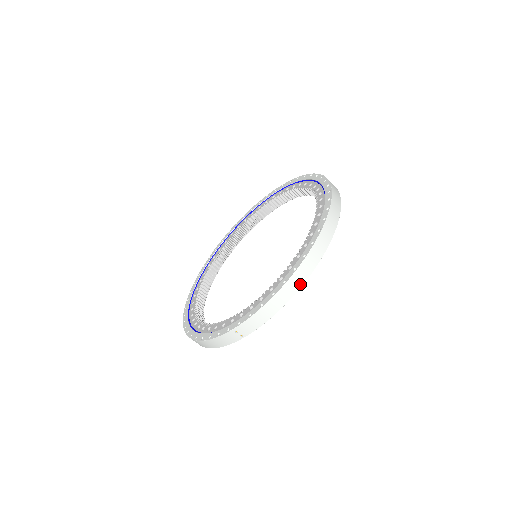
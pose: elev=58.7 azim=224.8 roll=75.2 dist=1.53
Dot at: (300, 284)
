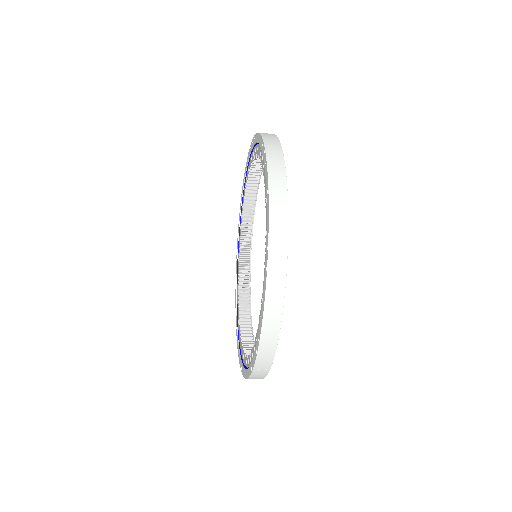
Dot at: (280, 300)
